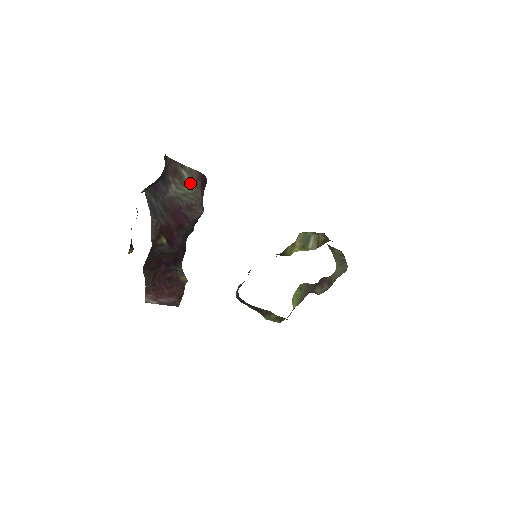
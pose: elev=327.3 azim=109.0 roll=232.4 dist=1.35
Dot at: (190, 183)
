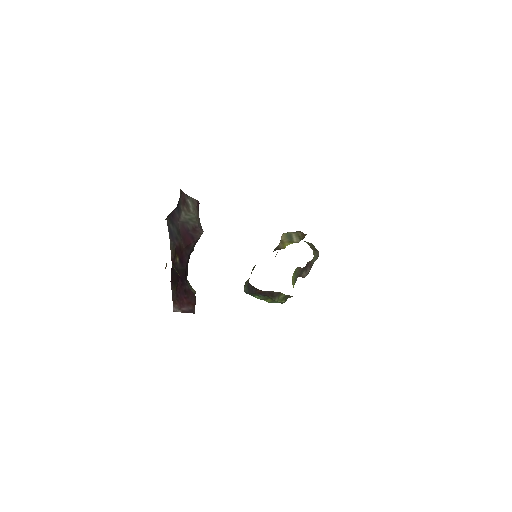
Dot at: (193, 210)
